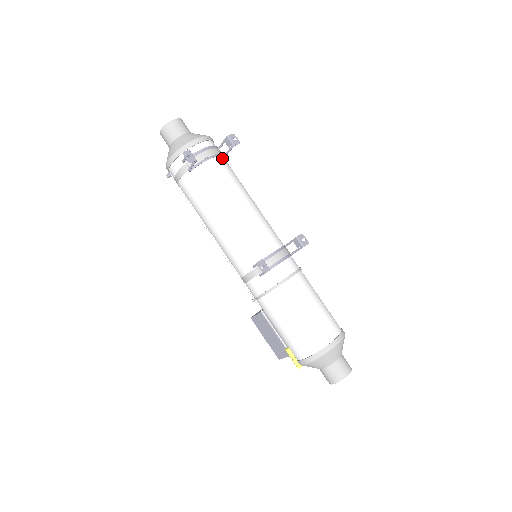
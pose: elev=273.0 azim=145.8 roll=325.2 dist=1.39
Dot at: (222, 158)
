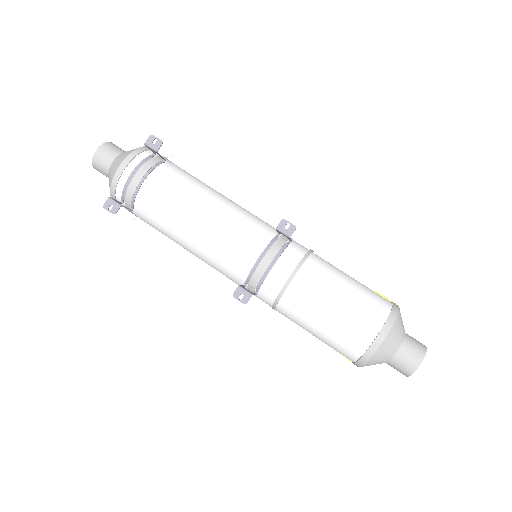
Dot at: (157, 171)
